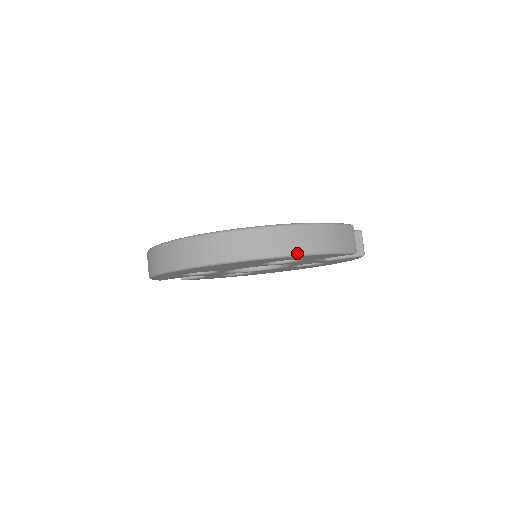
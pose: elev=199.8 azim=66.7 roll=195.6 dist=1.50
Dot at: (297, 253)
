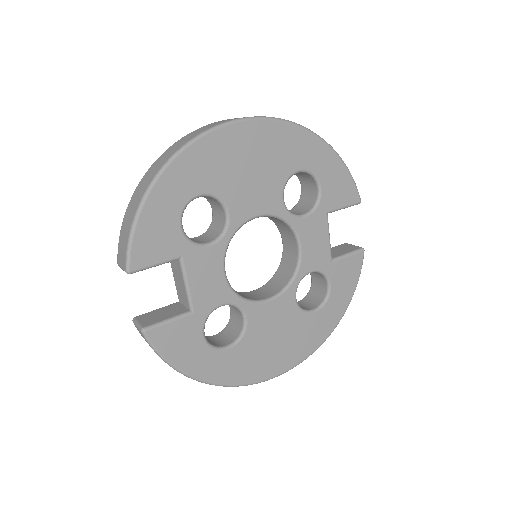
Dot at: occluded
